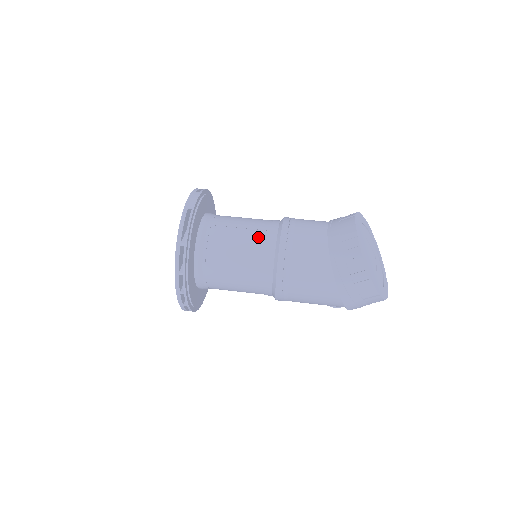
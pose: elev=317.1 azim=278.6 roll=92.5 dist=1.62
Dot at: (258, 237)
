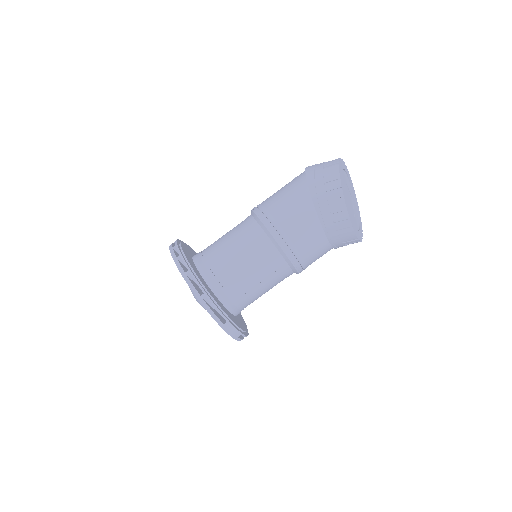
Dot at: (279, 281)
